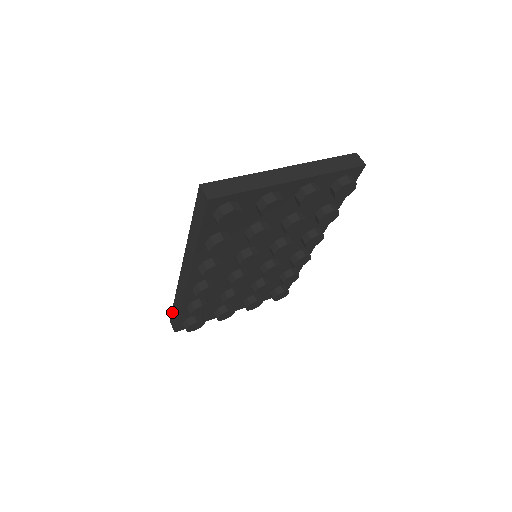
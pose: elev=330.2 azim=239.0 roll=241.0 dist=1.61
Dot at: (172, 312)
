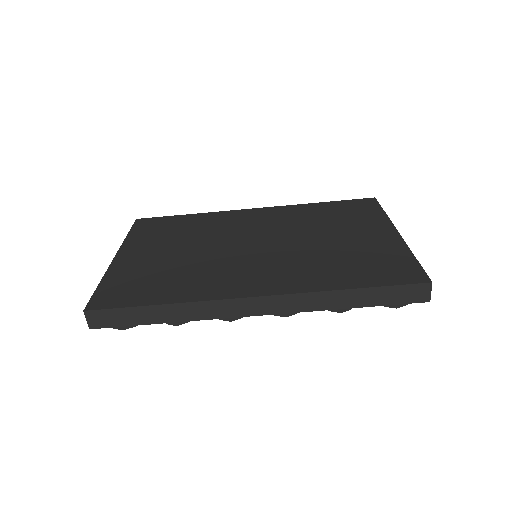
Dot at: (121, 310)
